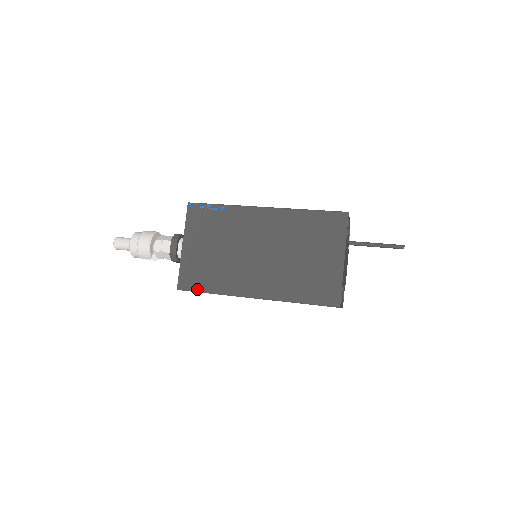
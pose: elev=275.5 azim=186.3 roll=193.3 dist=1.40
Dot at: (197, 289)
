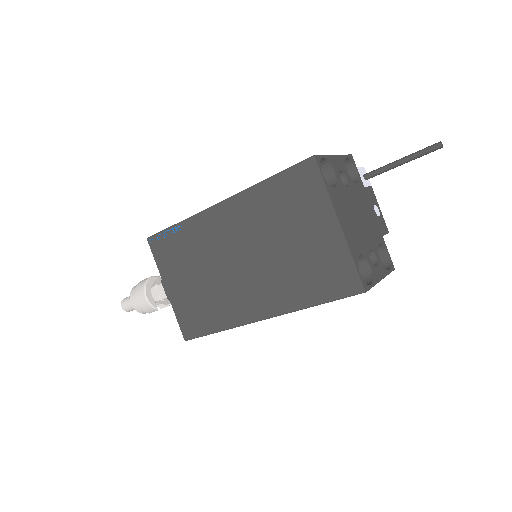
Dot at: (202, 333)
